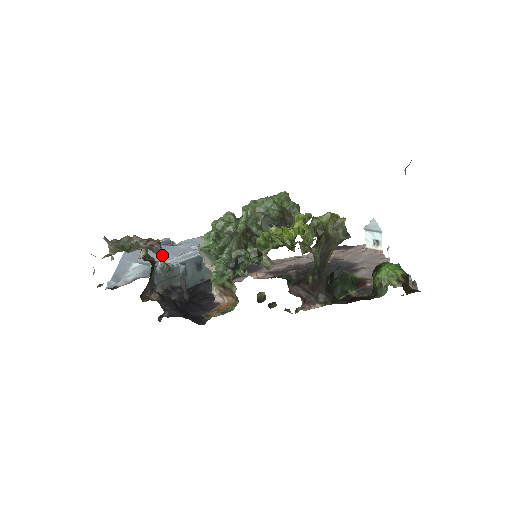
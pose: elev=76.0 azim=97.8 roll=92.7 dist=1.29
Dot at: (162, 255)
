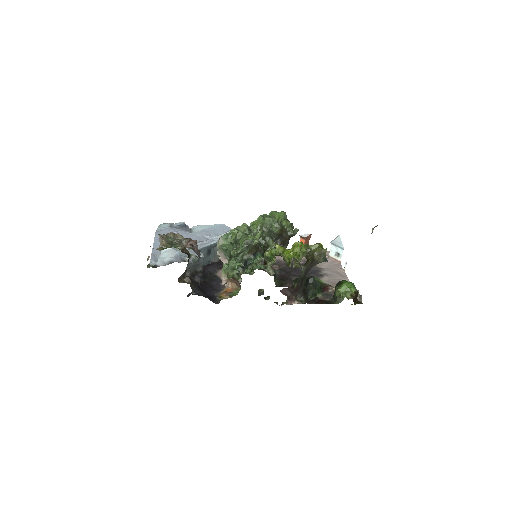
Dot at: (200, 254)
